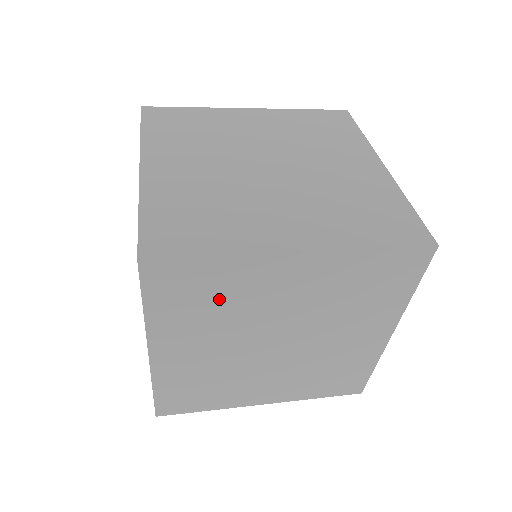
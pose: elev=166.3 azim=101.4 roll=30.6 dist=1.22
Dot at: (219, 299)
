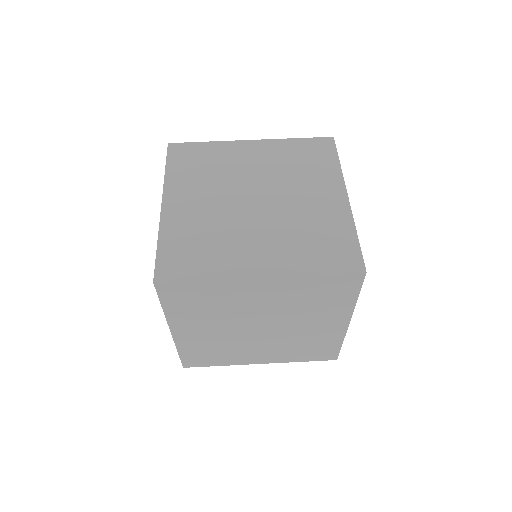
Dot at: (212, 302)
